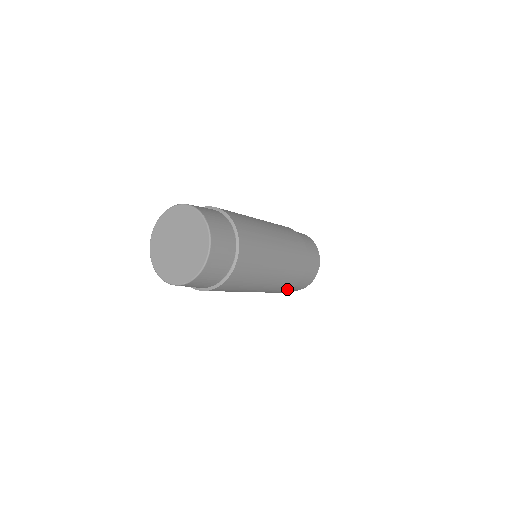
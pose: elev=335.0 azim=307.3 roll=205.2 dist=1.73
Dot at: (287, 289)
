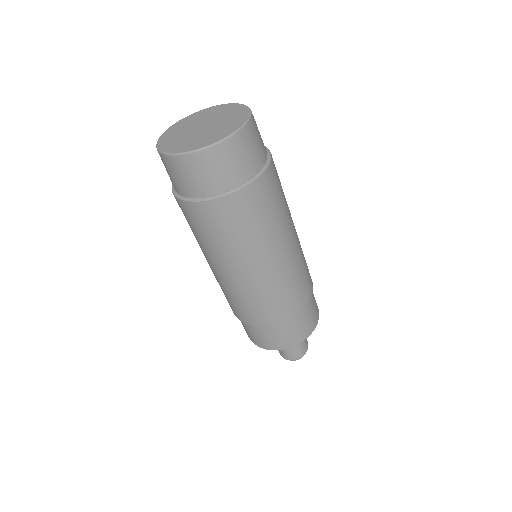
Dot at: (288, 313)
